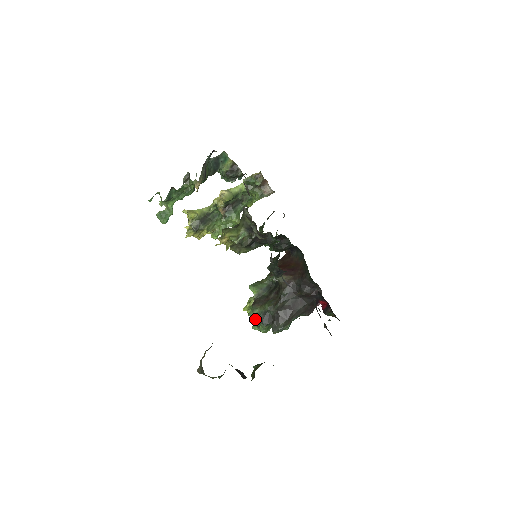
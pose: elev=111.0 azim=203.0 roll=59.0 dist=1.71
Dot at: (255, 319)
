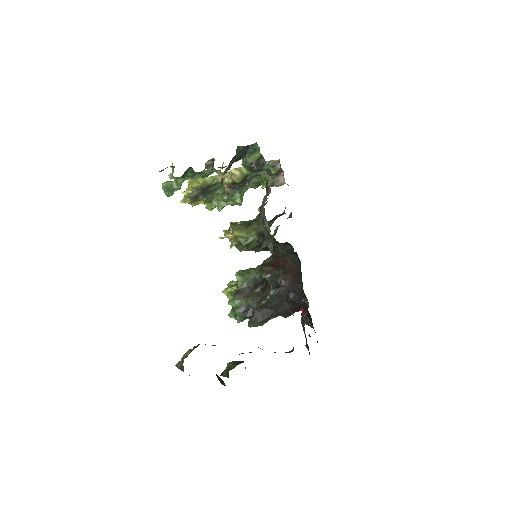
Dot at: occluded
